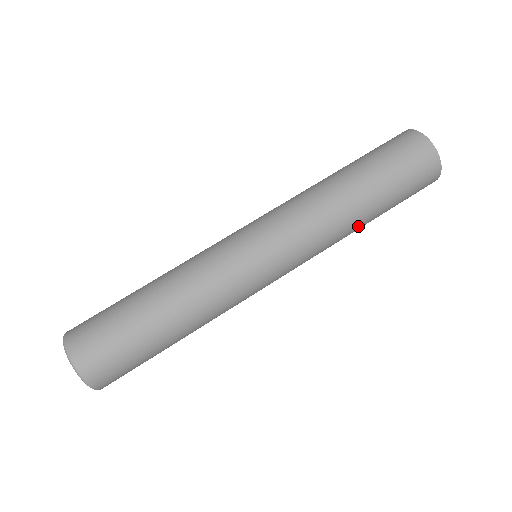
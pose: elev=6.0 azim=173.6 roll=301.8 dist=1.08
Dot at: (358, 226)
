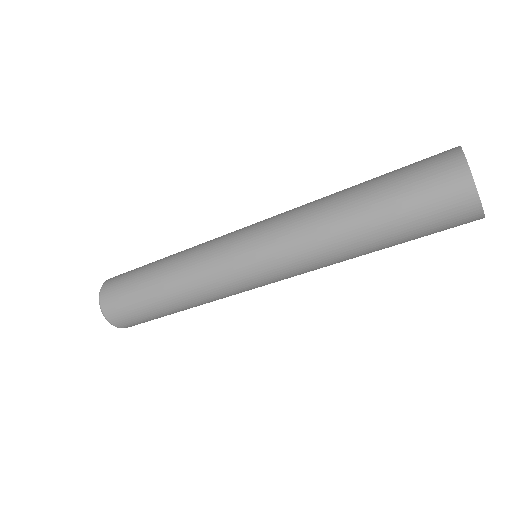
Dot at: occluded
